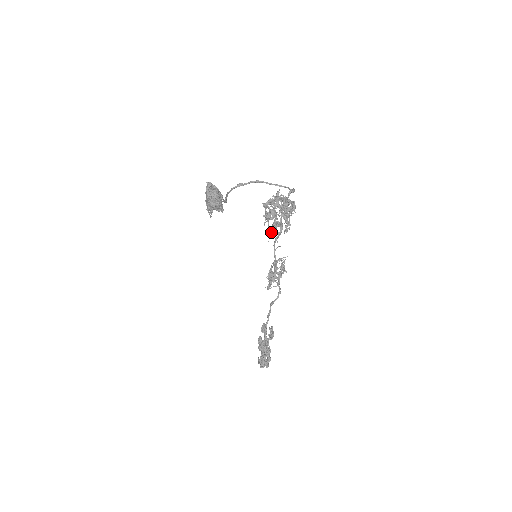
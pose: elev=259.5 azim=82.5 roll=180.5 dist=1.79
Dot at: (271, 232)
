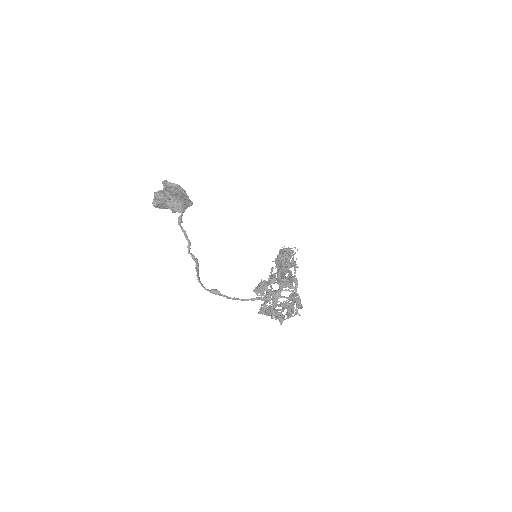
Dot at: occluded
